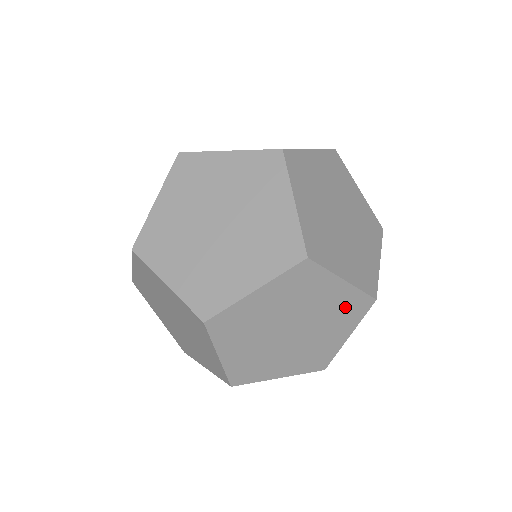
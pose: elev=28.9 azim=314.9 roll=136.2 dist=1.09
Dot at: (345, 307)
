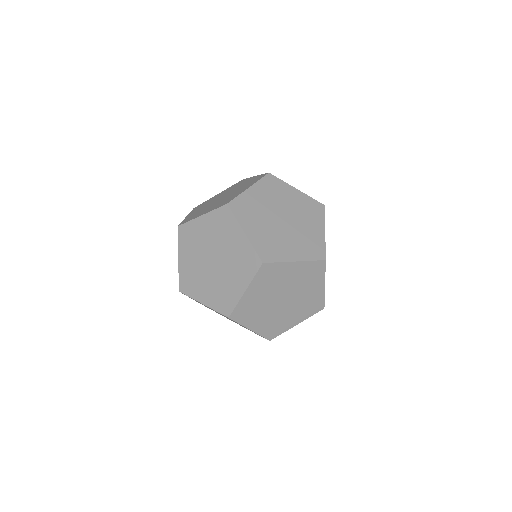
Dot at: occluded
